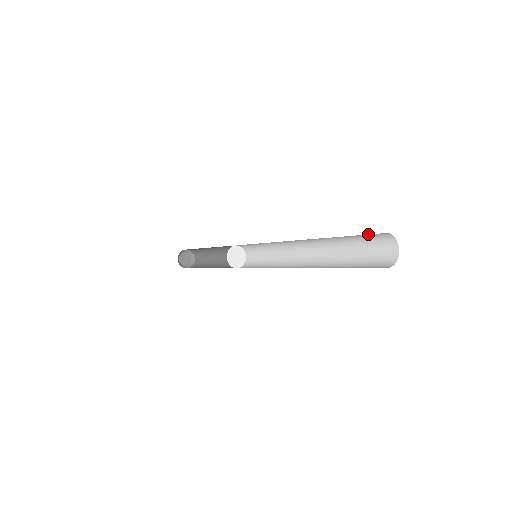
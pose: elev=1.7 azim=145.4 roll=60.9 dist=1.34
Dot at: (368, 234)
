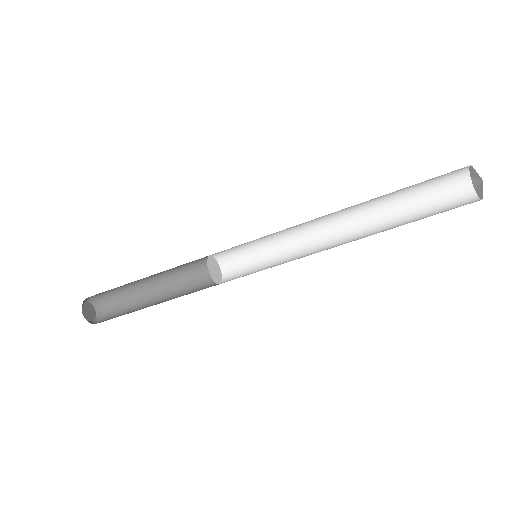
Dot at: (444, 185)
